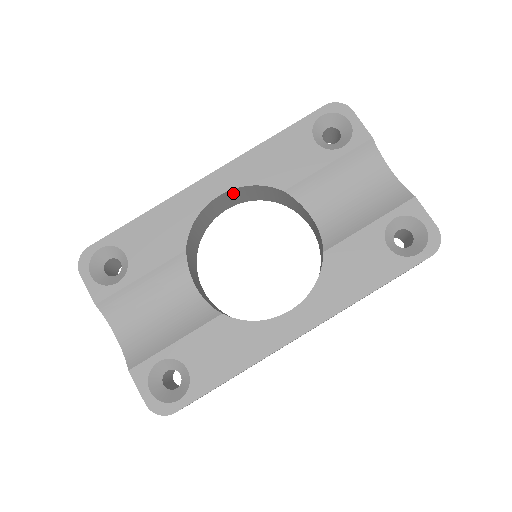
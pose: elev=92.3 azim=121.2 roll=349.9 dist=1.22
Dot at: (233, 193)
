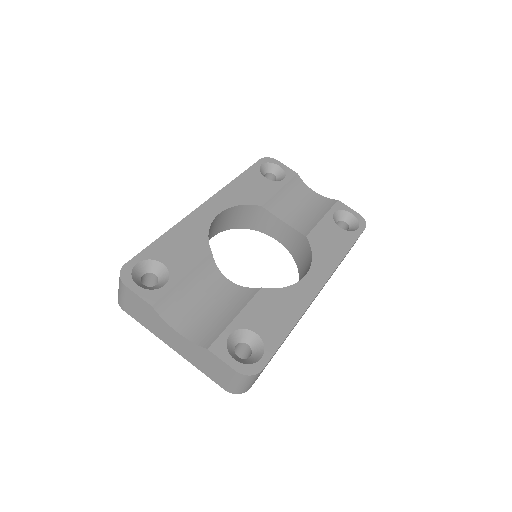
Dot at: (224, 215)
